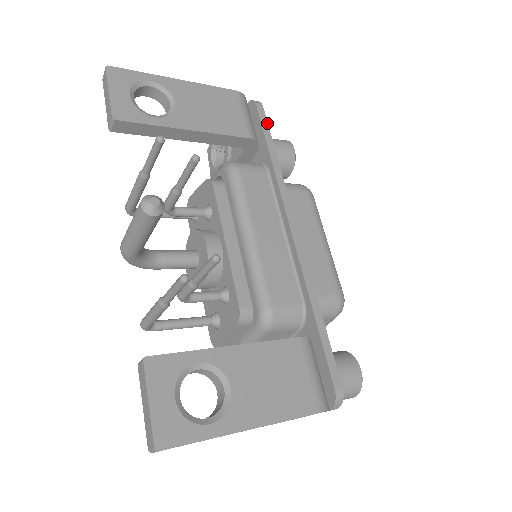
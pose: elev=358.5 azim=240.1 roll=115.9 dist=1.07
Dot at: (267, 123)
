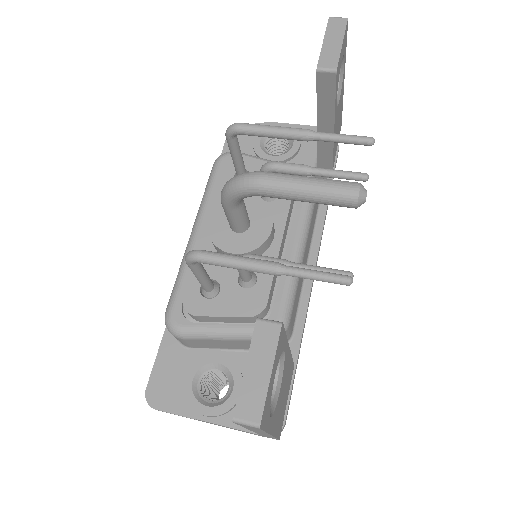
Dot at: occluded
